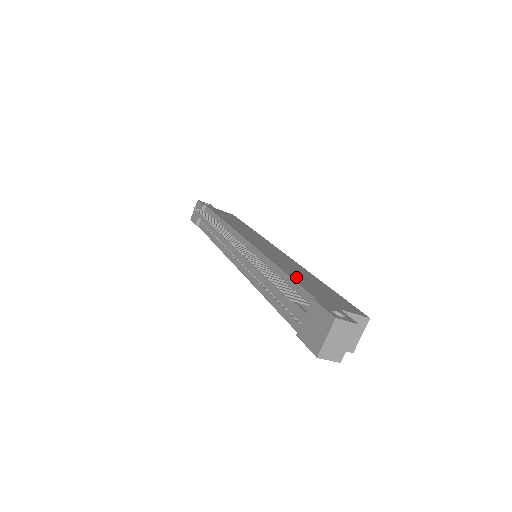
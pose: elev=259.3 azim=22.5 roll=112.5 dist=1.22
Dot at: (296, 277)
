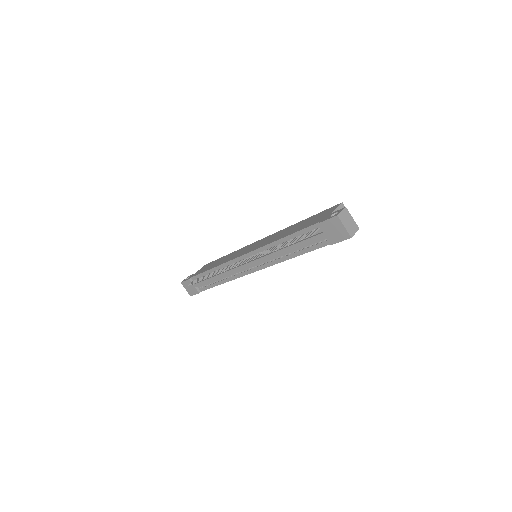
Dot at: (294, 231)
